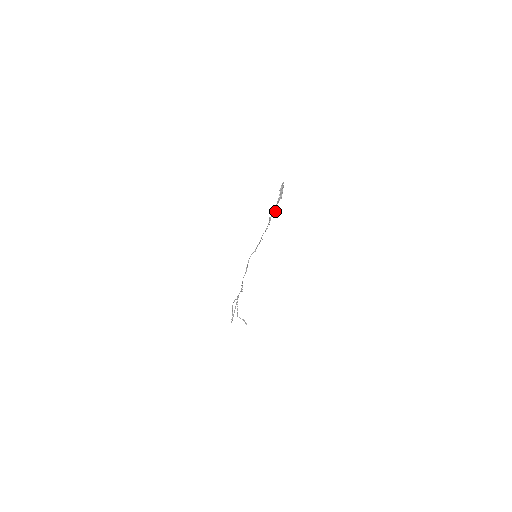
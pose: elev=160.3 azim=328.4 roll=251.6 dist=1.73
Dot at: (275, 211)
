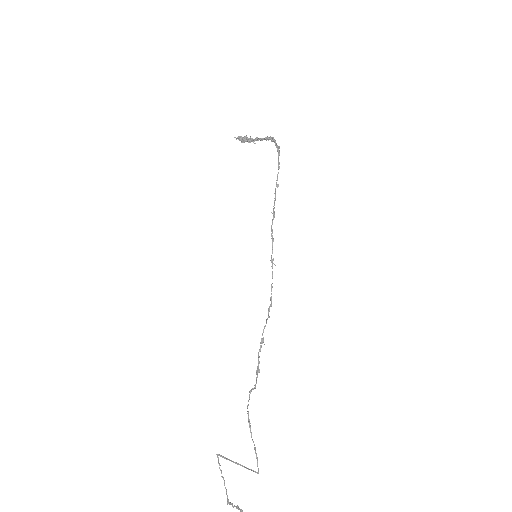
Dot at: (273, 139)
